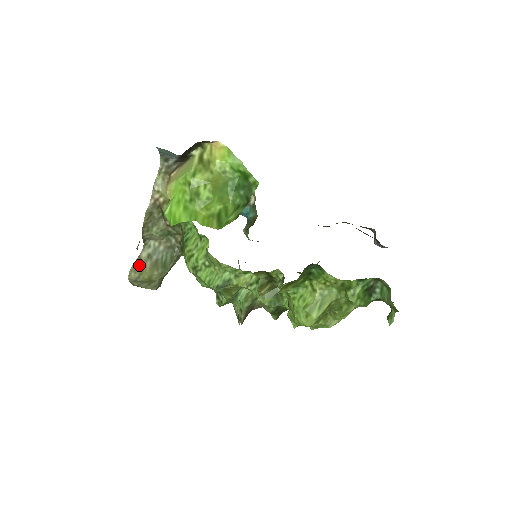
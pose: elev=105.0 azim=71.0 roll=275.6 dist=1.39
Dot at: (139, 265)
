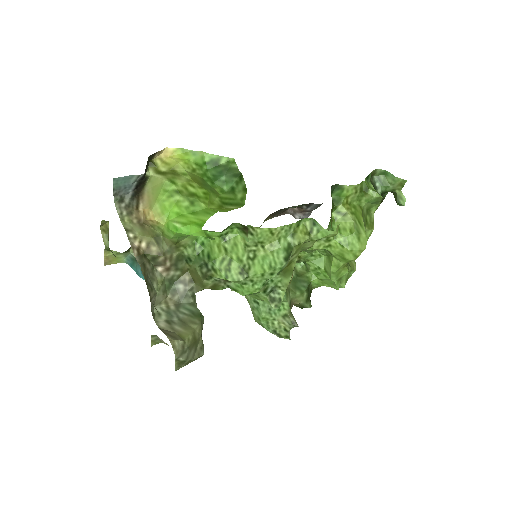
Dot at: (171, 333)
